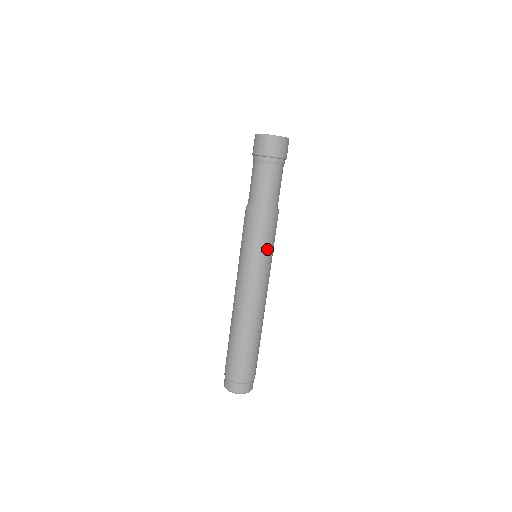
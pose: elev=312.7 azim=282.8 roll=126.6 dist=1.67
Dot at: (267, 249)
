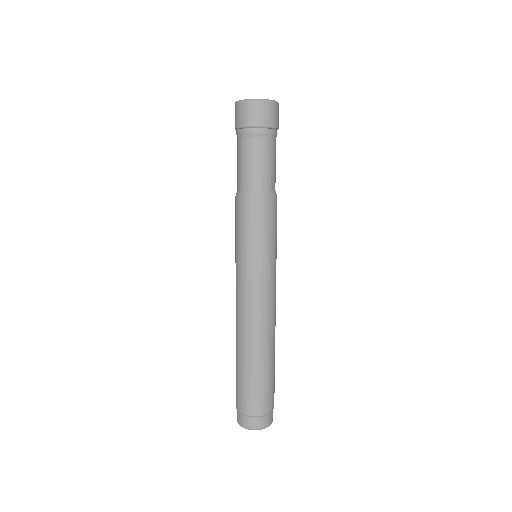
Dot at: (270, 245)
